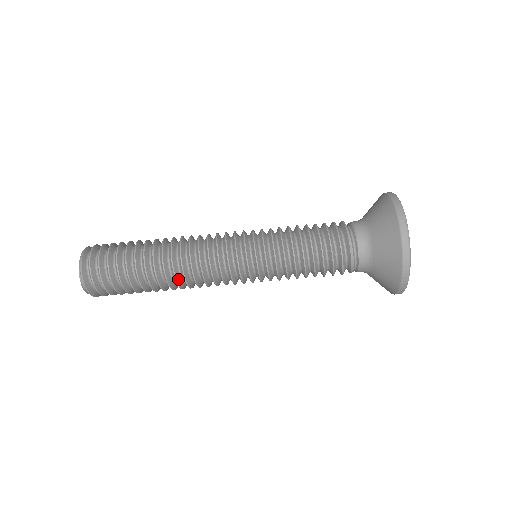
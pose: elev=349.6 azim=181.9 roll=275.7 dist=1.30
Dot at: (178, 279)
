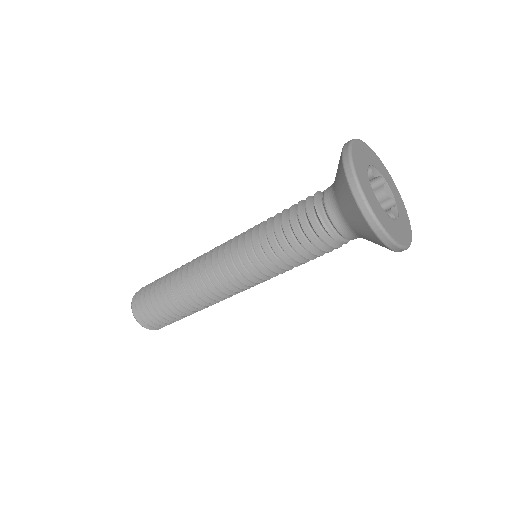
Dot at: (204, 304)
